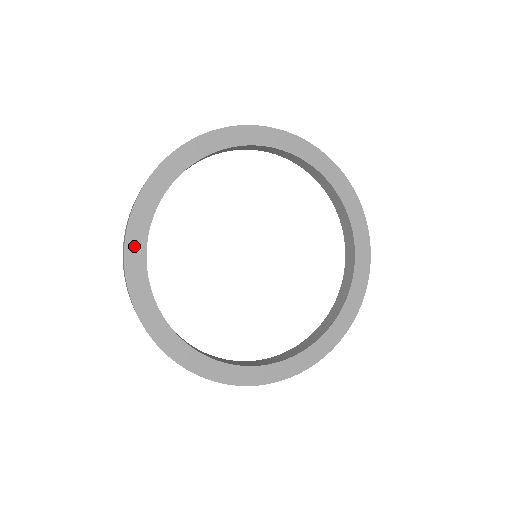
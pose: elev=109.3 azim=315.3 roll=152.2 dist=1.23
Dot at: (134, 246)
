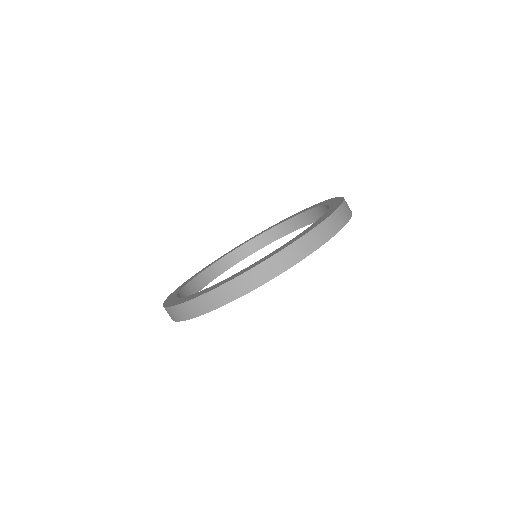
Dot at: occluded
